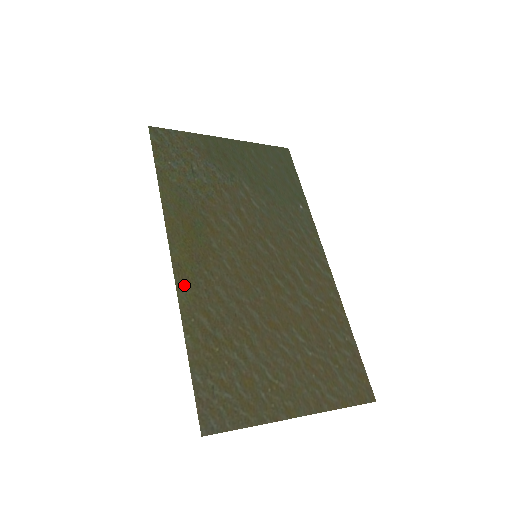
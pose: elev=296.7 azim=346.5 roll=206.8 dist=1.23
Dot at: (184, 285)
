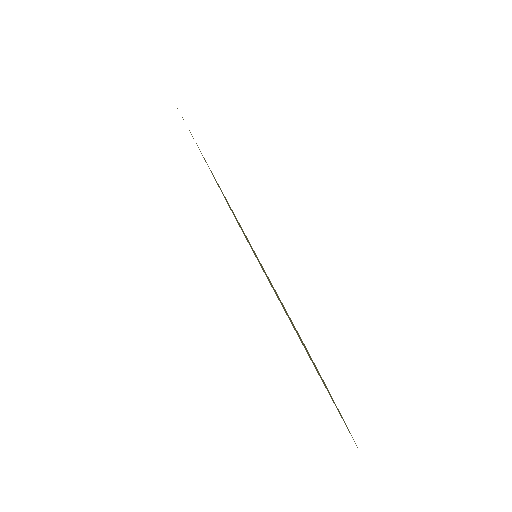
Dot at: occluded
